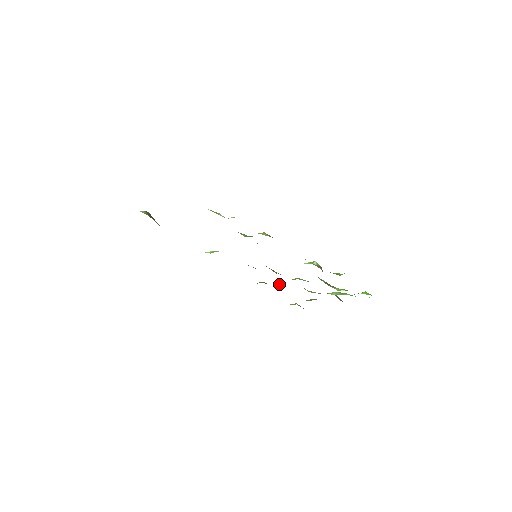
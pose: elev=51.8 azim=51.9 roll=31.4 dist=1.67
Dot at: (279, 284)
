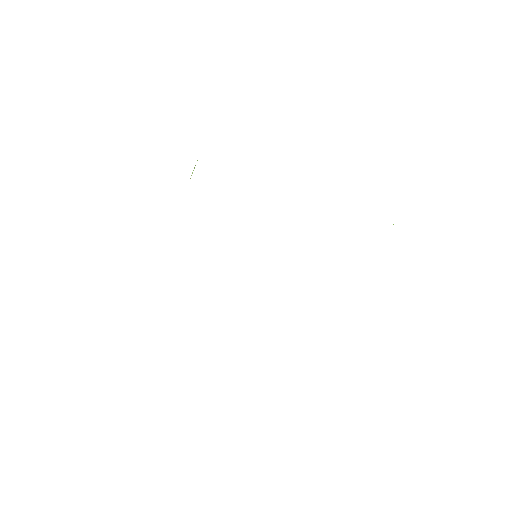
Dot at: occluded
